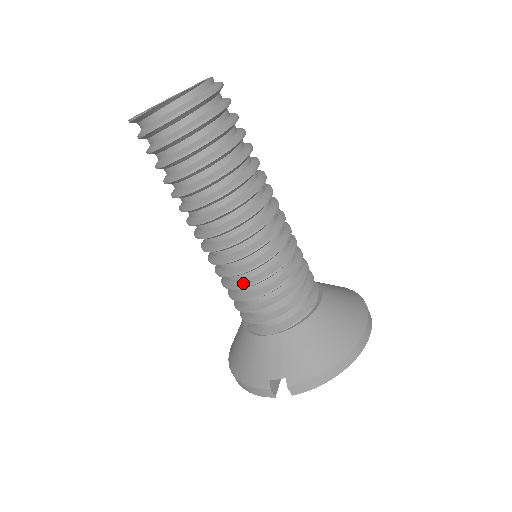
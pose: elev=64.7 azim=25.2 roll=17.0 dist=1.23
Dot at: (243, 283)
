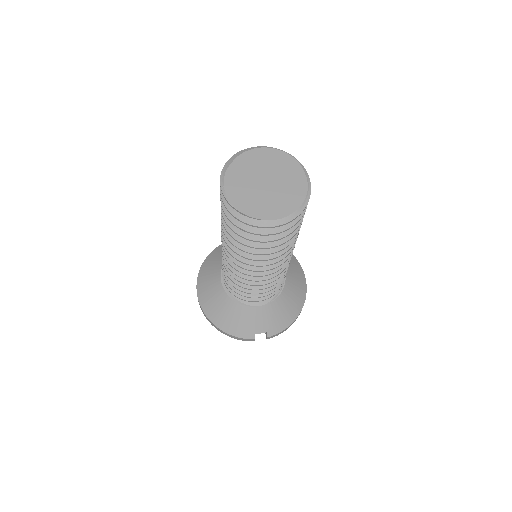
Dot at: (258, 287)
